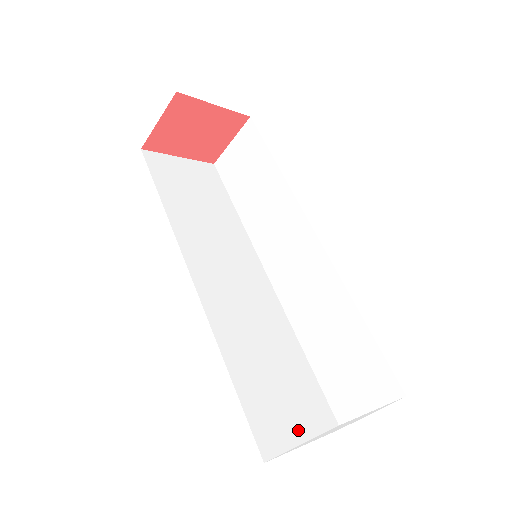
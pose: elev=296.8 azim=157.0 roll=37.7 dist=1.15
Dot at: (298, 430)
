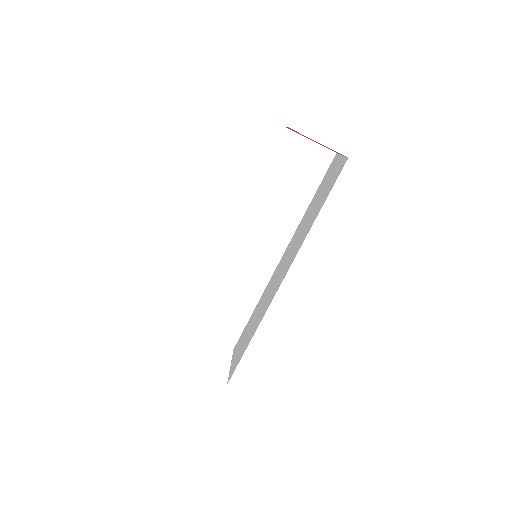
Dot at: occluded
